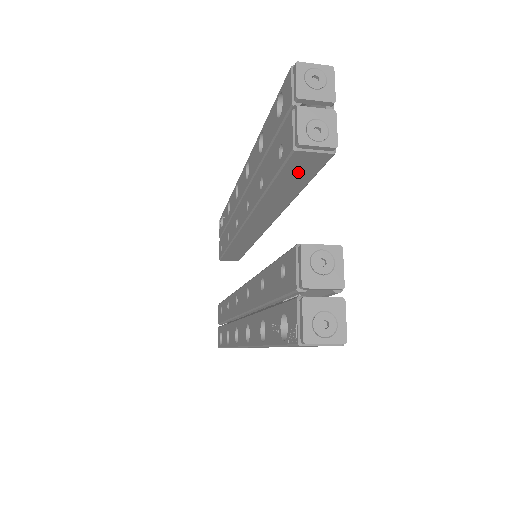
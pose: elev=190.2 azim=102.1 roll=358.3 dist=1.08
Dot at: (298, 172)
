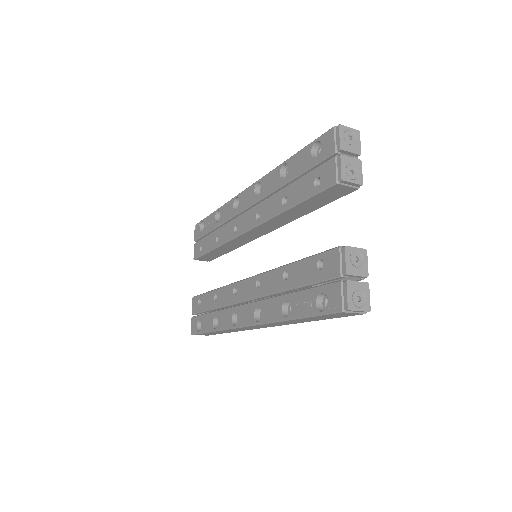
Dot at: (326, 197)
